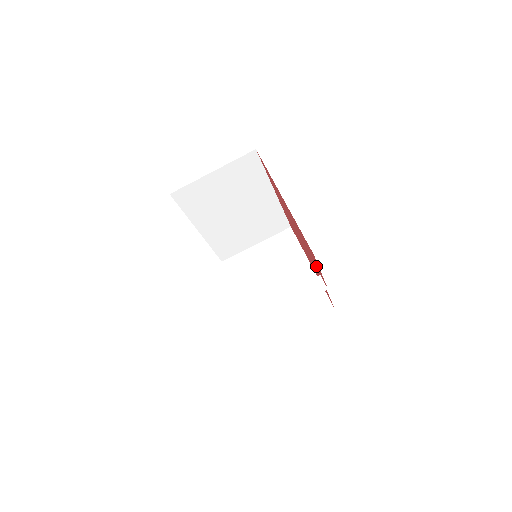
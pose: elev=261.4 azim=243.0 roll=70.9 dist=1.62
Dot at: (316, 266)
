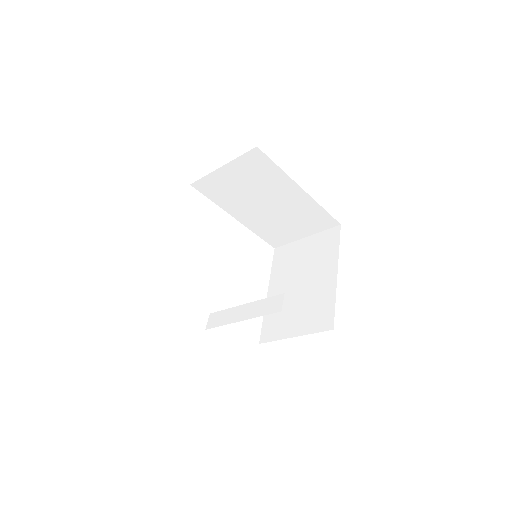
Dot at: occluded
